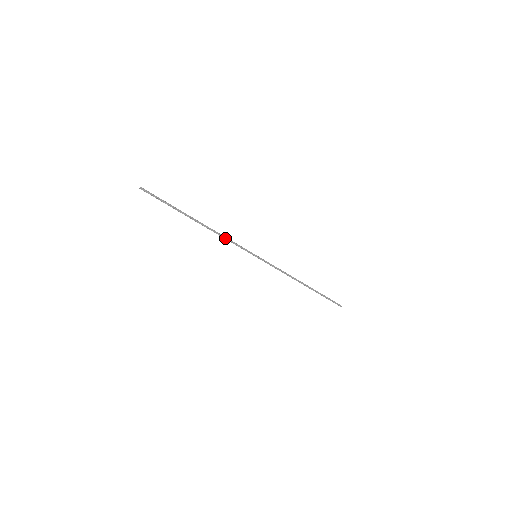
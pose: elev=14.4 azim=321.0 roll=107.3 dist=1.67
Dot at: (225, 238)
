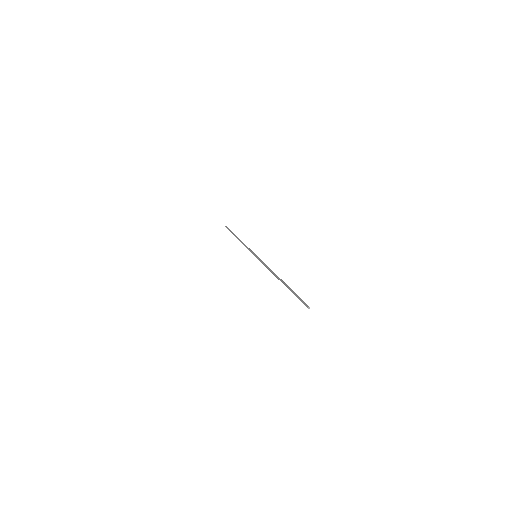
Dot at: (245, 245)
